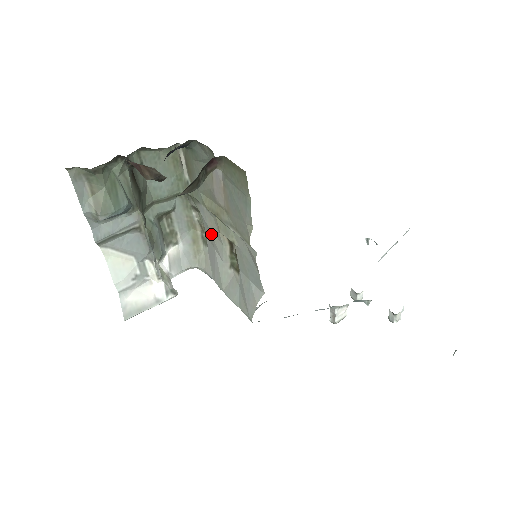
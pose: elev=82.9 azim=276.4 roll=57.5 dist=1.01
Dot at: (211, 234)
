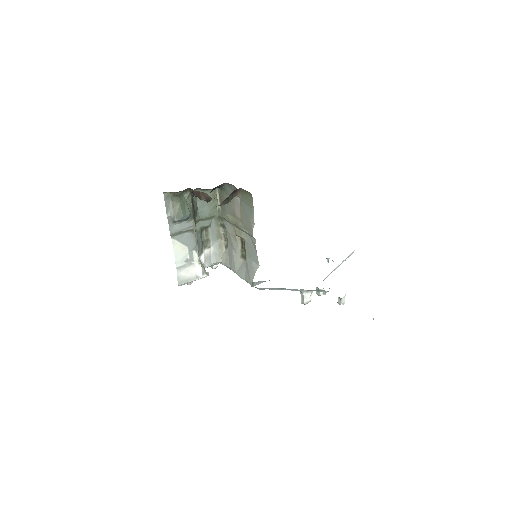
Dot at: (231, 238)
